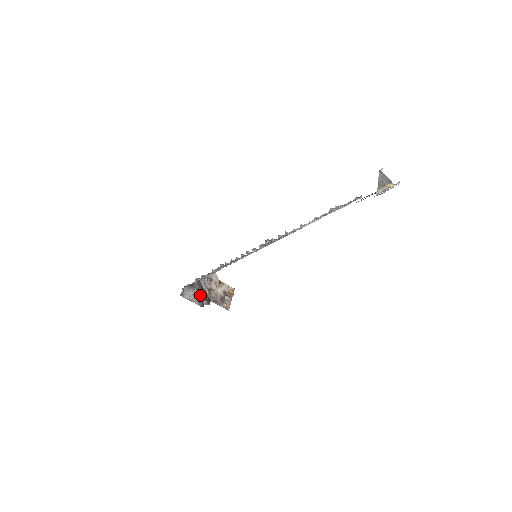
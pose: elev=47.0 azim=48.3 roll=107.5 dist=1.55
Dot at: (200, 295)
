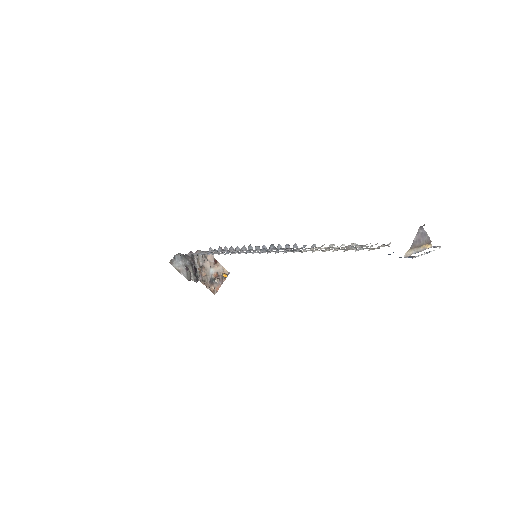
Dot at: (190, 269)
